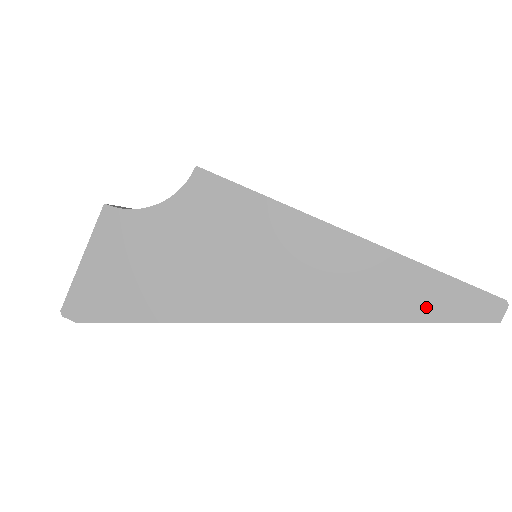
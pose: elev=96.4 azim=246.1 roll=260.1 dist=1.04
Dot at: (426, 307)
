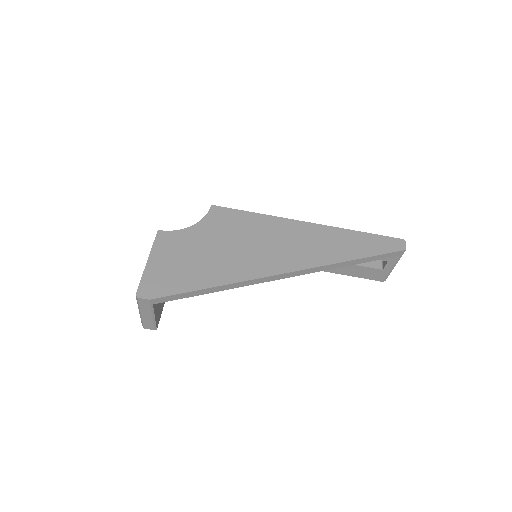
Dot at: (365, 249)
